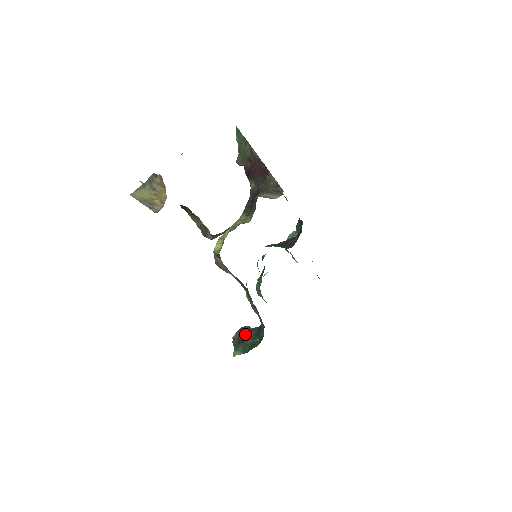
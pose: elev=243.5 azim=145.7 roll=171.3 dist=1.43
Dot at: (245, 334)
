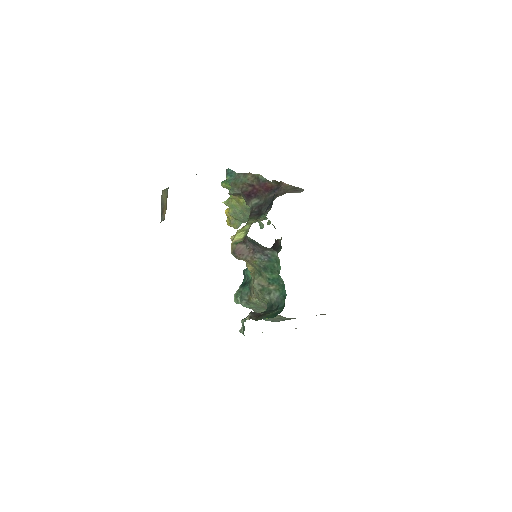
Dot at: (259, 313)
